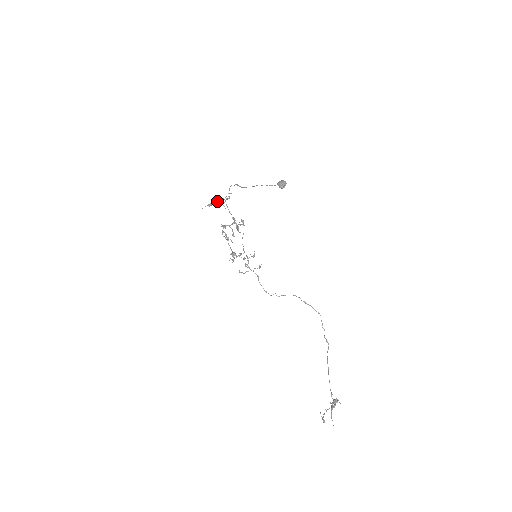
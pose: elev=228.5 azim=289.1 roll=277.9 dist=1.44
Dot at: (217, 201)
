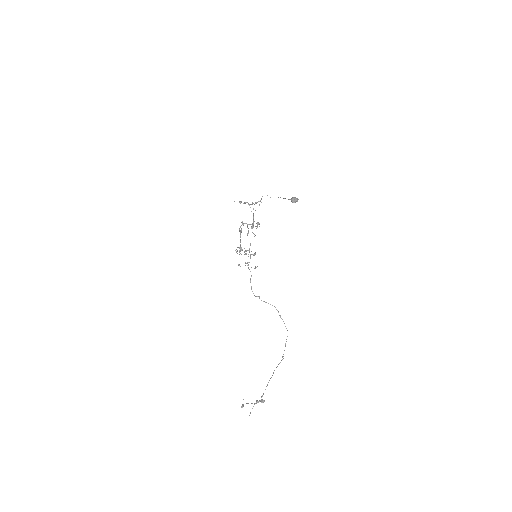
Dot at: (247, 202)
